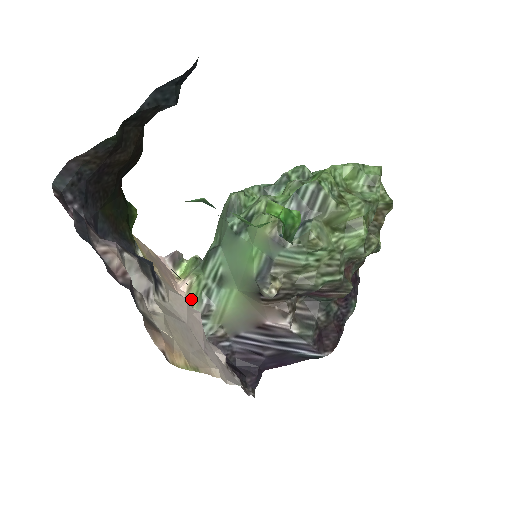
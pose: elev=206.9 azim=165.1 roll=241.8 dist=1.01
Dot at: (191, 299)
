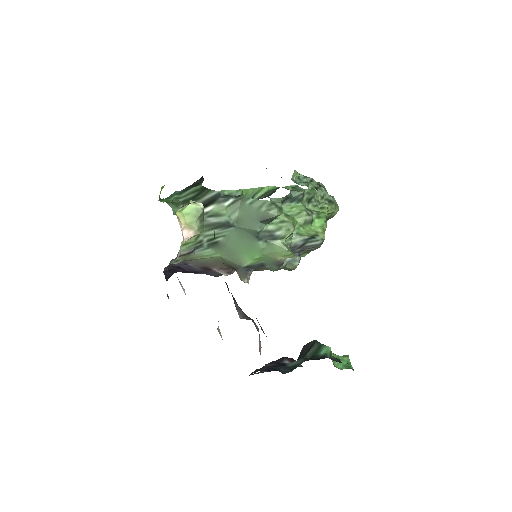
Dot at: (182, 243)
